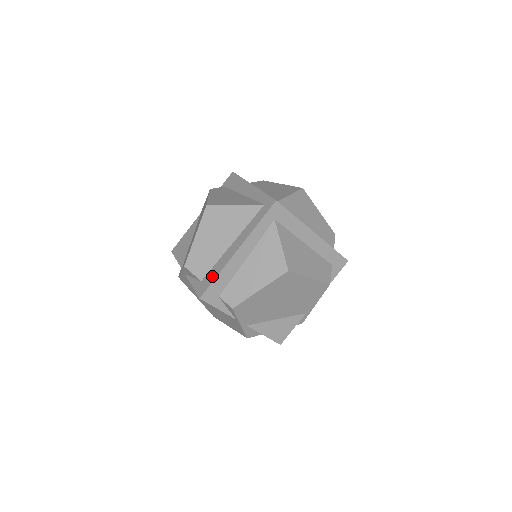
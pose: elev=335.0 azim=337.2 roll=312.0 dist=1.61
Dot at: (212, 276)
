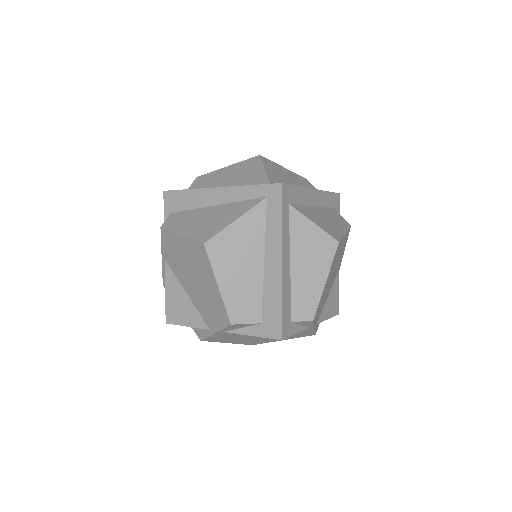
Dot at: (274, 309)
